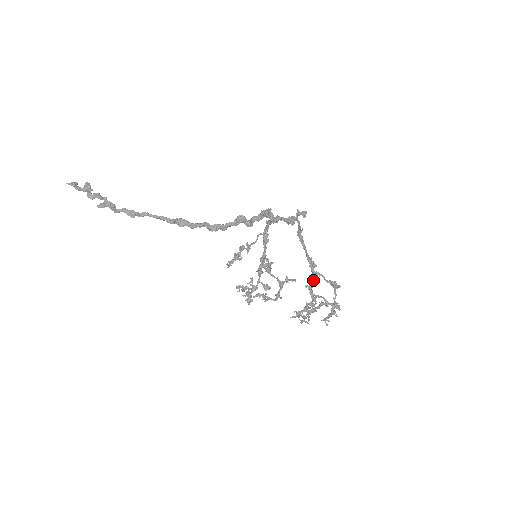
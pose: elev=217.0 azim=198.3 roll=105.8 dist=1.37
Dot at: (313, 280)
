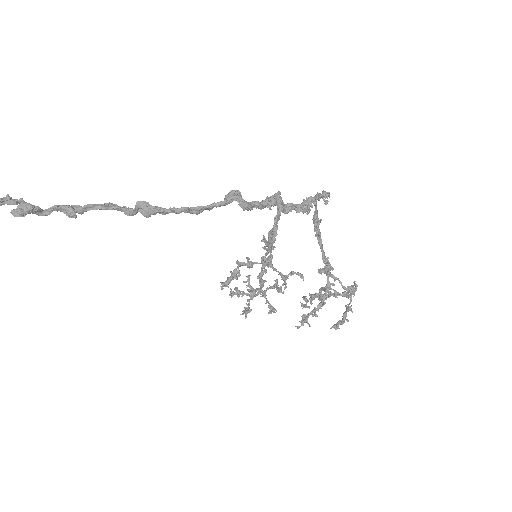
Dot at: (328, 292)
